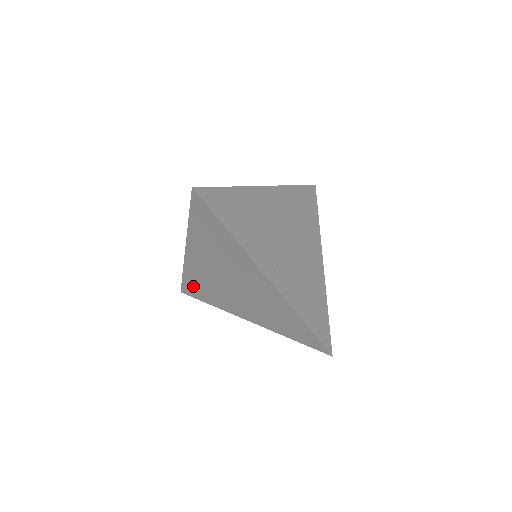
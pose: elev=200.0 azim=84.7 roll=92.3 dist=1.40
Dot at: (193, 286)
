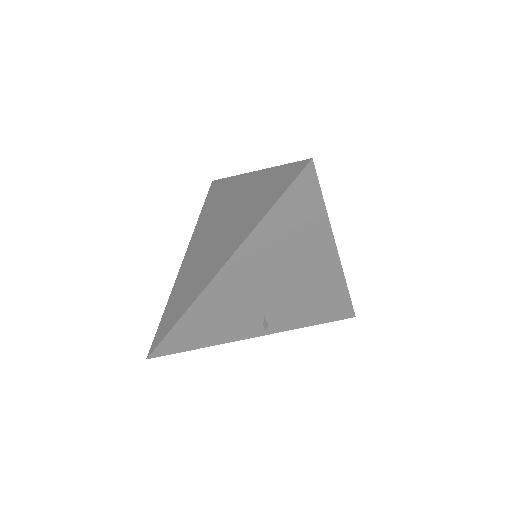
Dot at: occluded
